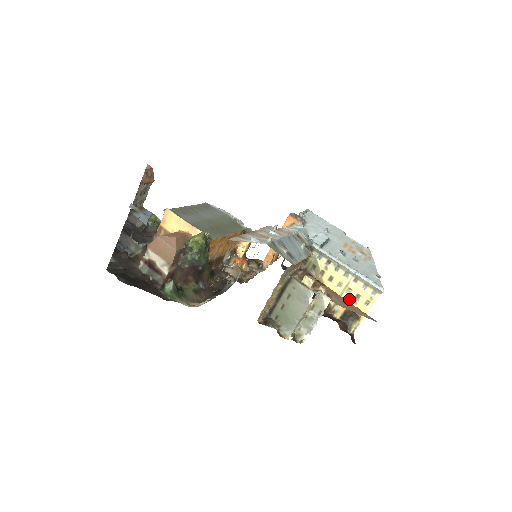
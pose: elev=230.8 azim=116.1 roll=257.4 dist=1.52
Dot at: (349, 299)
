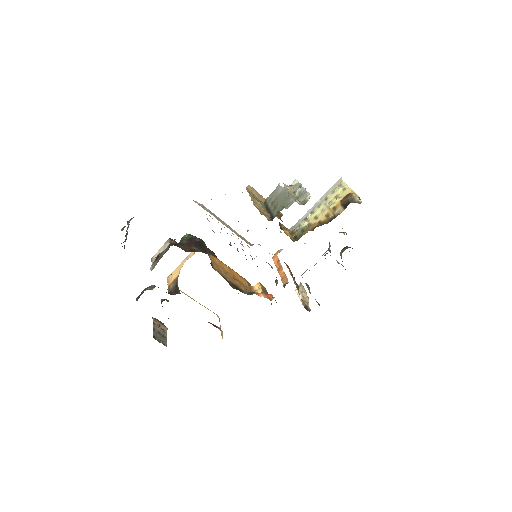
Dot at: (335, 203)
